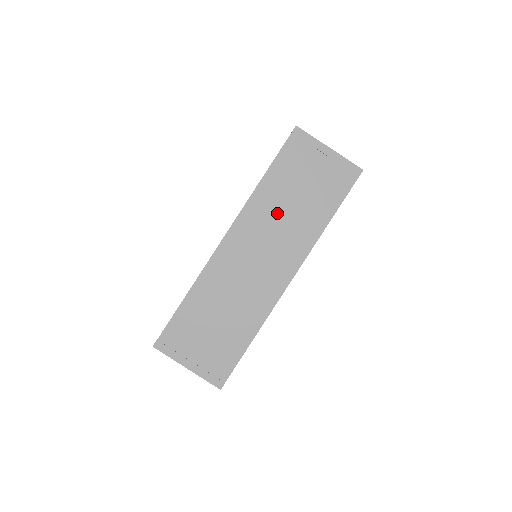
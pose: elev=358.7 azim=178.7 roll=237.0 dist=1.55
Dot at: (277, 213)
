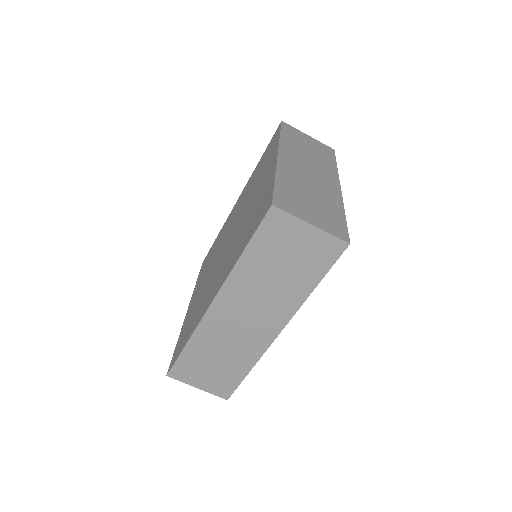
Dot at: (260, 284)
